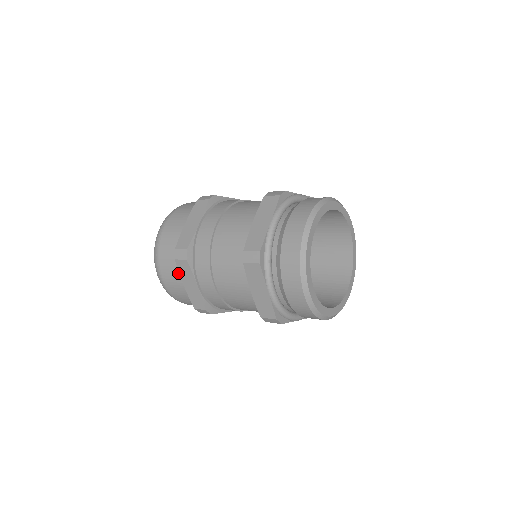
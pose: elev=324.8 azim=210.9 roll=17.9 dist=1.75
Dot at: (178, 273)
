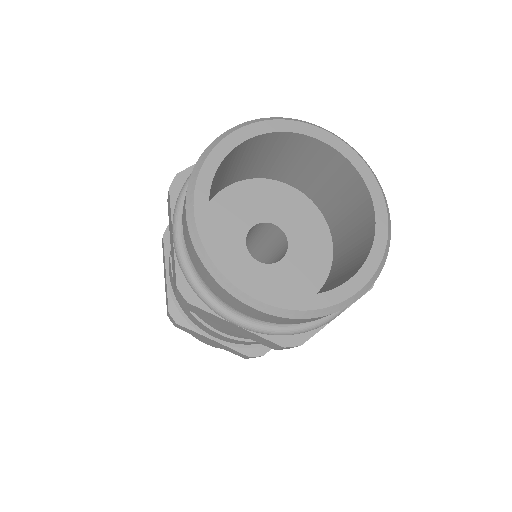
Dot at: occluded
